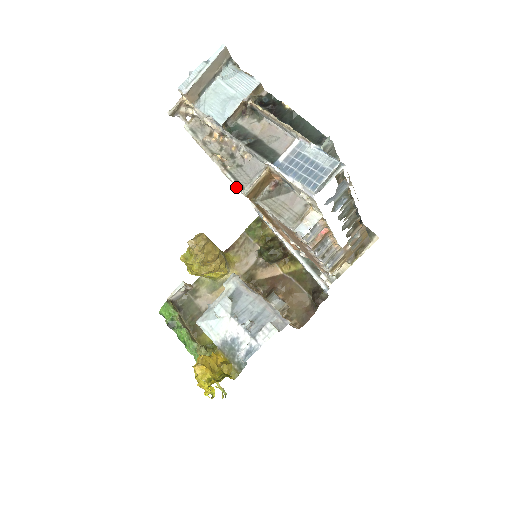
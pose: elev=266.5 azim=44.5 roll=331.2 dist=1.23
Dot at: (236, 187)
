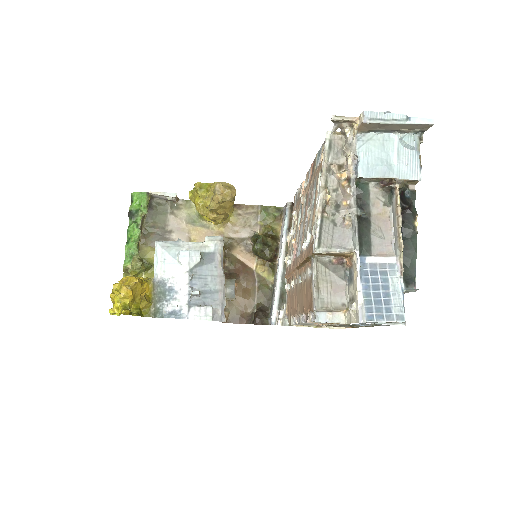
Dot at: (315, 239)
